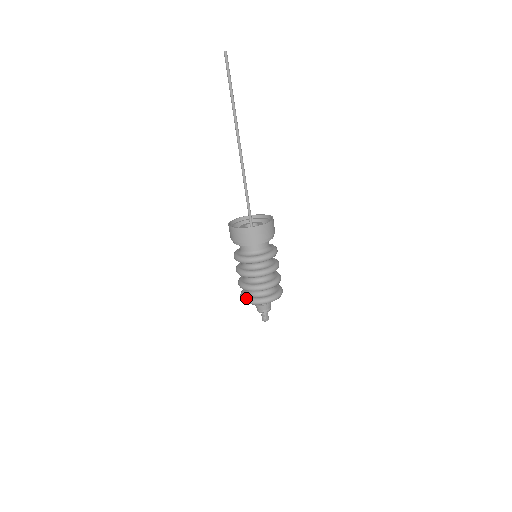
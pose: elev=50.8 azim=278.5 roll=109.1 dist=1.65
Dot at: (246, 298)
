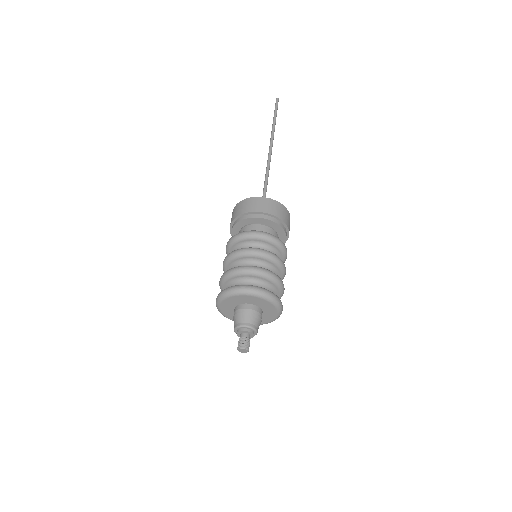
Dot at: (228, 287)
